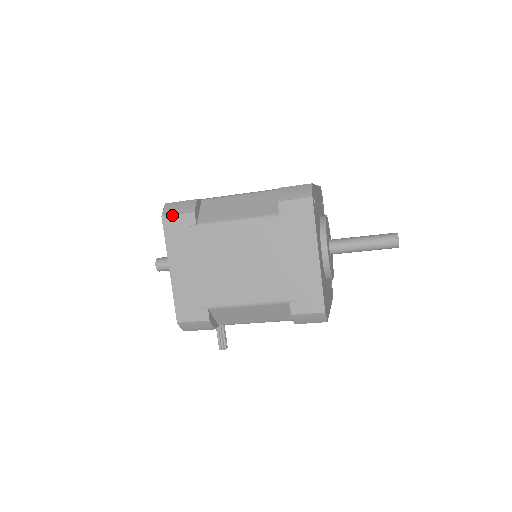
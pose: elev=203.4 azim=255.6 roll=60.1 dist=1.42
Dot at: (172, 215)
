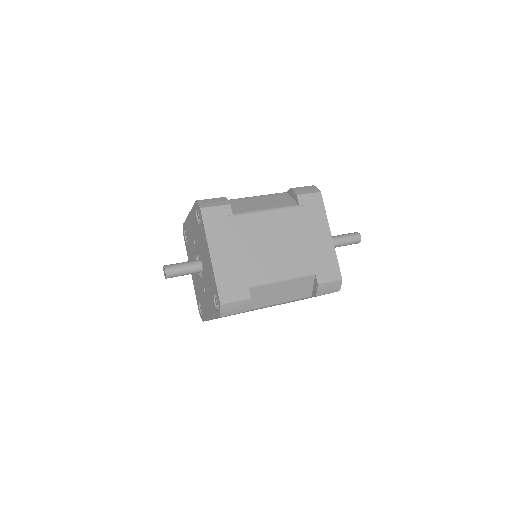
Dot at: occluded
